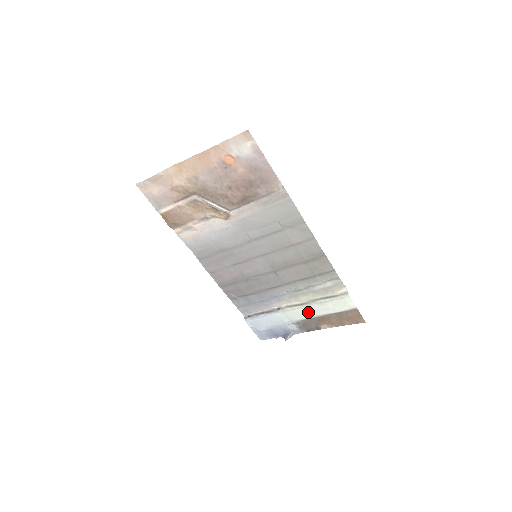
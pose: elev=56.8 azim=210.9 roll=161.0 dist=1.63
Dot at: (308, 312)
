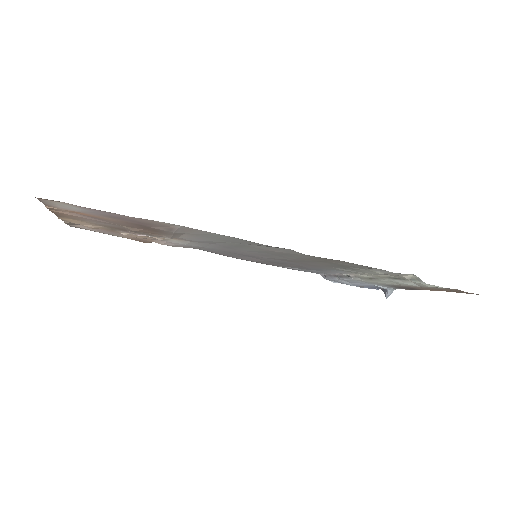
Dot at: (387, 283)
